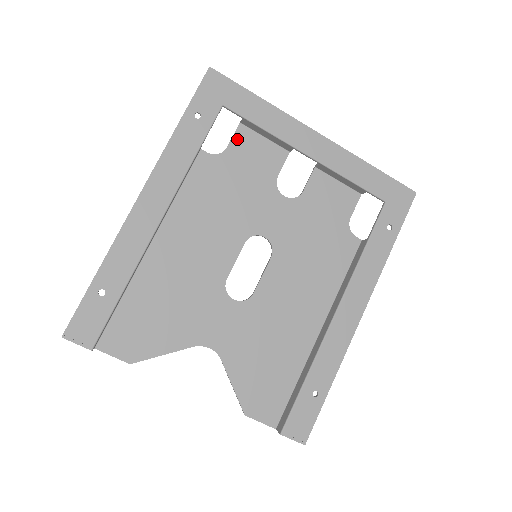
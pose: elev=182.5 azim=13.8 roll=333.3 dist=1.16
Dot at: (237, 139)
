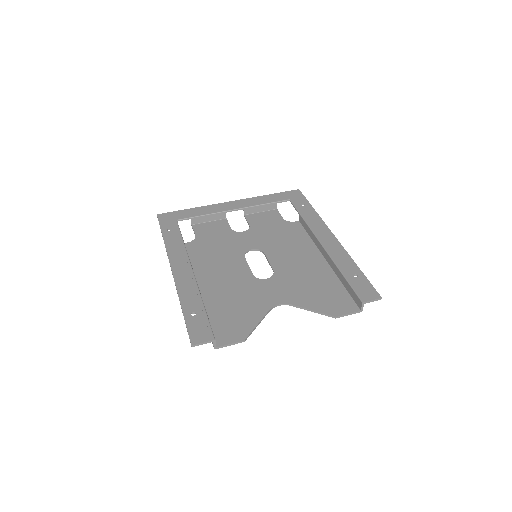
Dot at: (197, 230)
